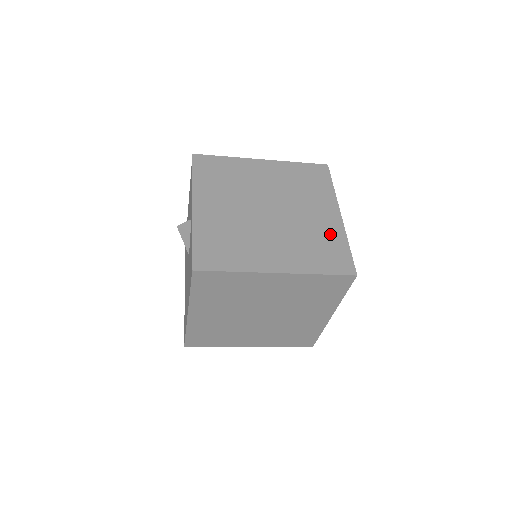
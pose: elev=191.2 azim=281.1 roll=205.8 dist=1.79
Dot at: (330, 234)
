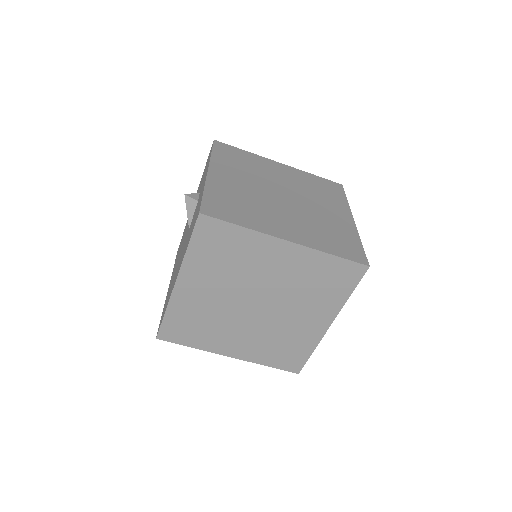
Dot at: (343, 229)
